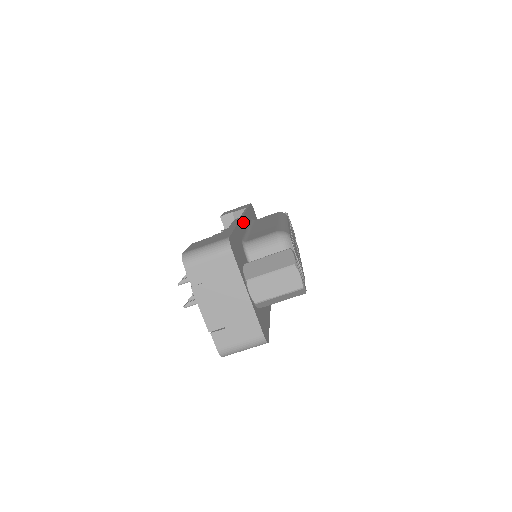
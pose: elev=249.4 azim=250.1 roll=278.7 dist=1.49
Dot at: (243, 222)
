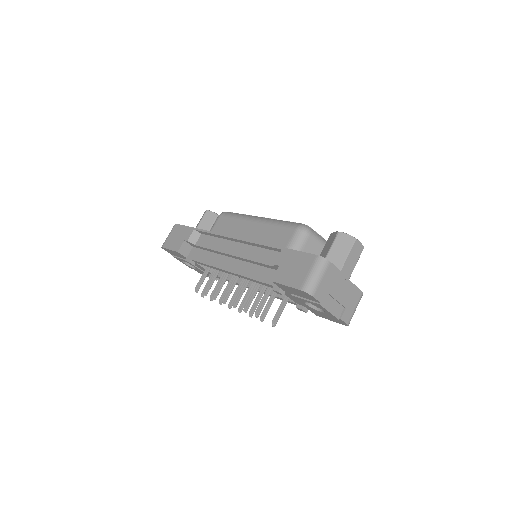
Dot at: occluded
